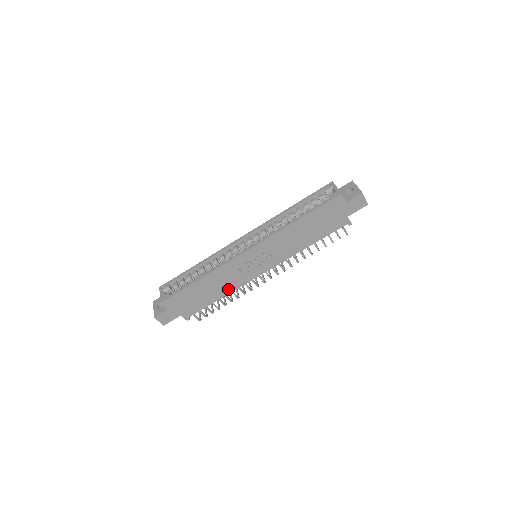
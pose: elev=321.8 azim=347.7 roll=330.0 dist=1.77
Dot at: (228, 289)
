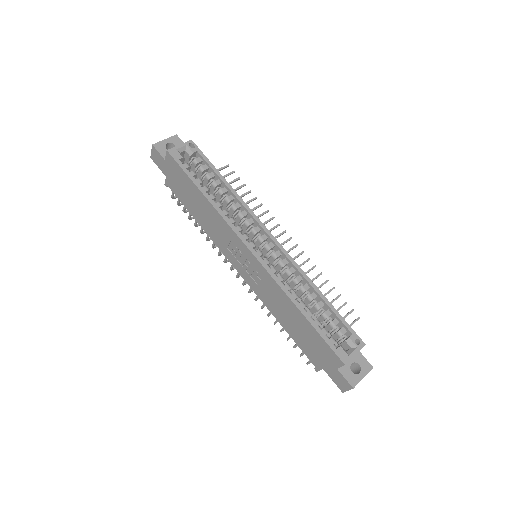
Dot at: (208, 230)
